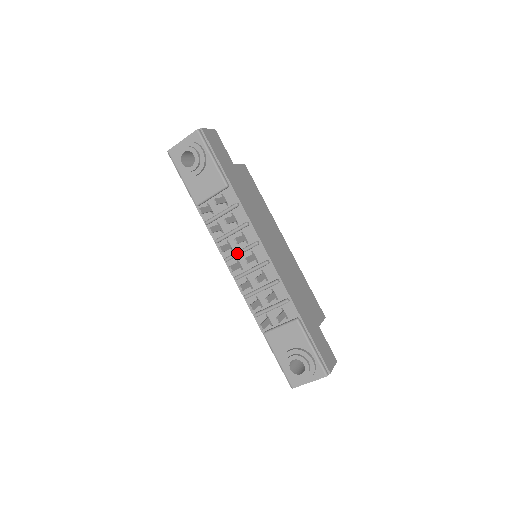
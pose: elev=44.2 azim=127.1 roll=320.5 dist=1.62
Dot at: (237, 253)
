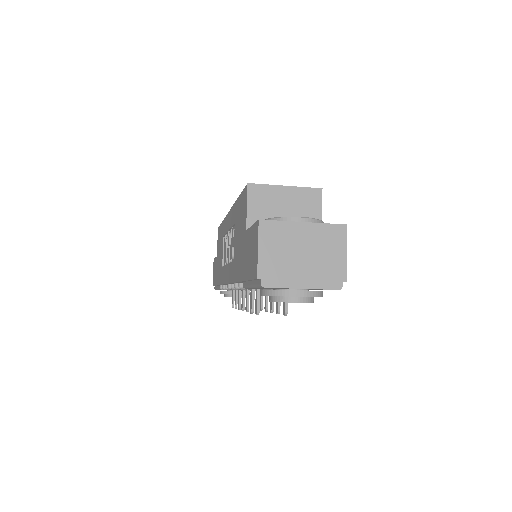
Dot at: occluded
